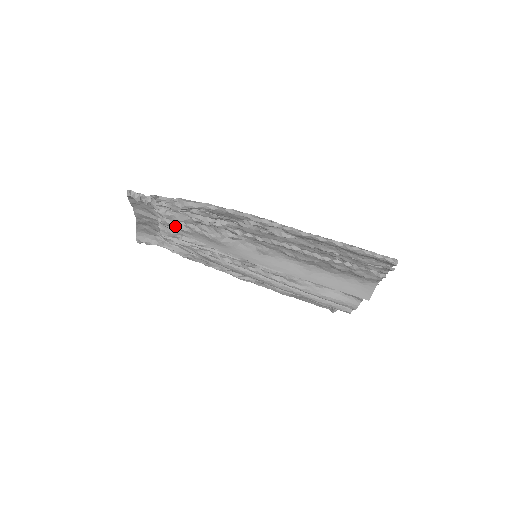
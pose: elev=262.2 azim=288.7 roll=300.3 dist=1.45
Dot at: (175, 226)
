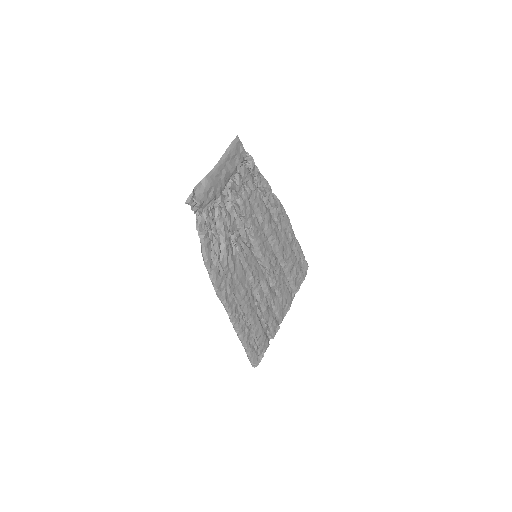
Dot at: occluded
